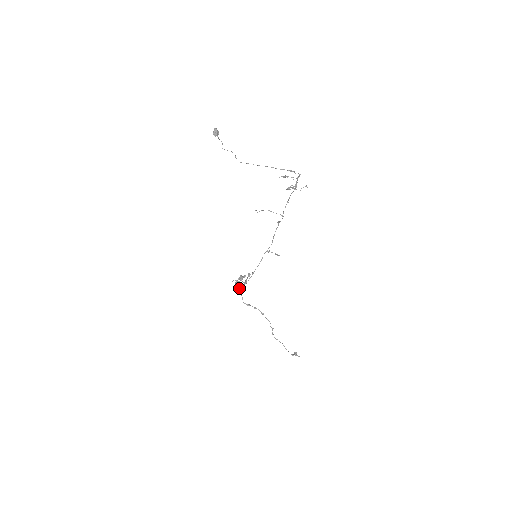
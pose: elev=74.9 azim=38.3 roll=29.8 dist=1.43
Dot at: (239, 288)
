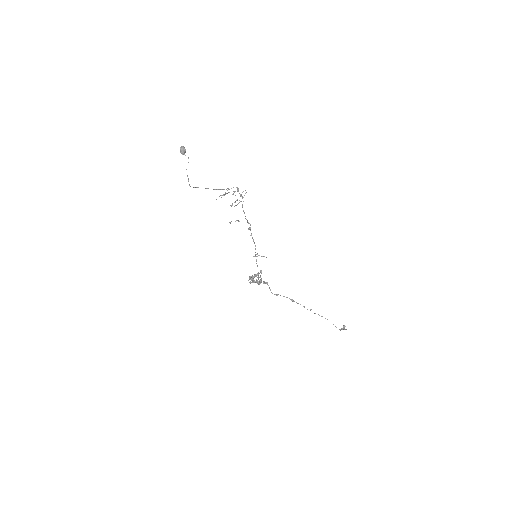
Dot at: (258, 284)
